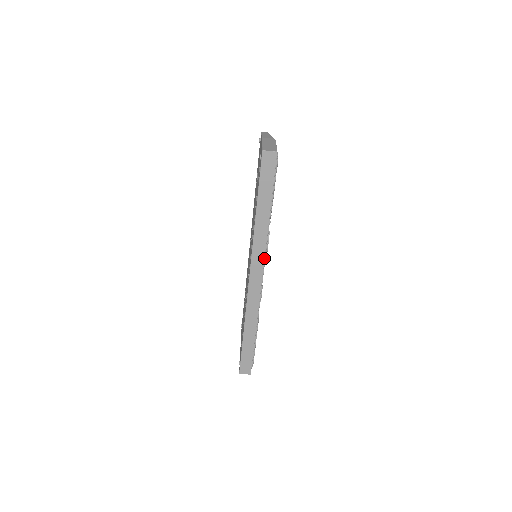
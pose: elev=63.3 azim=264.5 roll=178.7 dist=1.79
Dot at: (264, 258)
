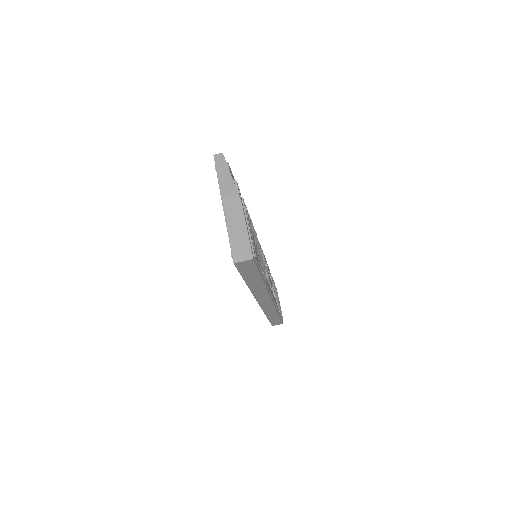
Dot at: (269, 295)
